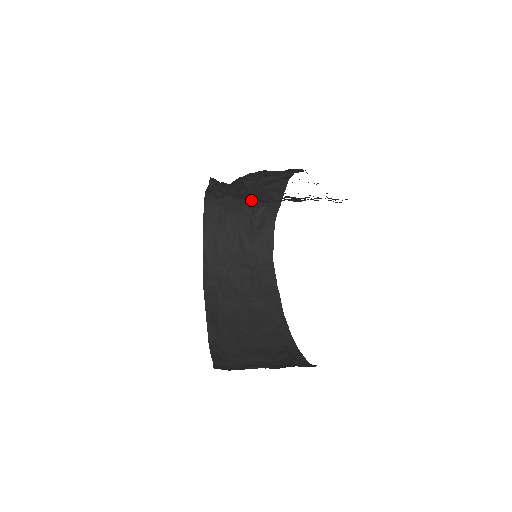
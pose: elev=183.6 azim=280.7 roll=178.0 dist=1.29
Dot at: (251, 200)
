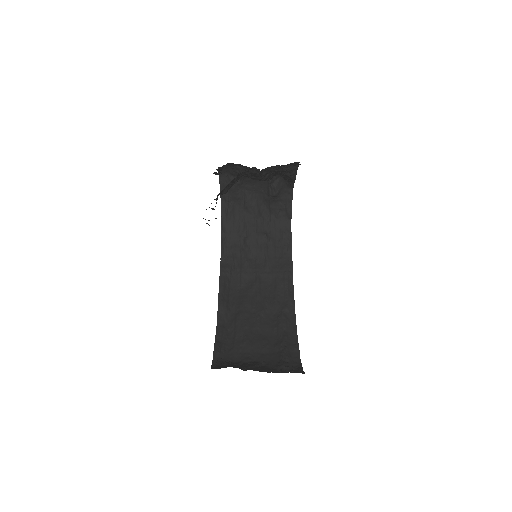
Dot at: occluded
